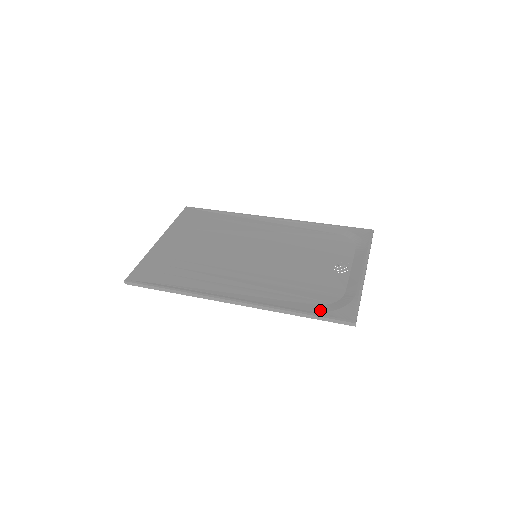
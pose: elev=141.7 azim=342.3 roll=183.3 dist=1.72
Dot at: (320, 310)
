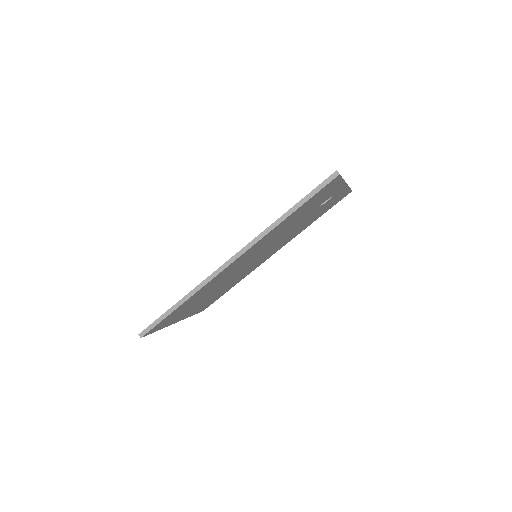
Dot at: occluded
